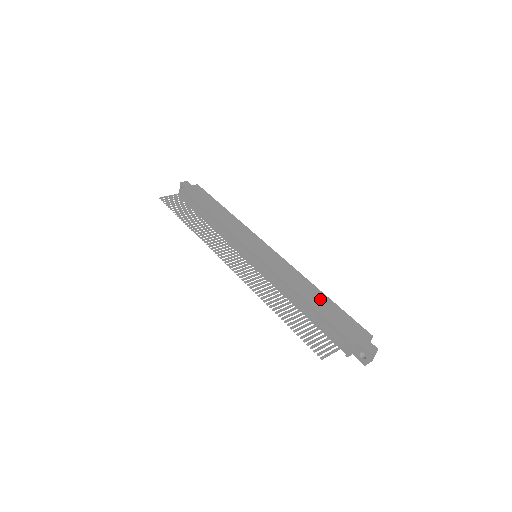
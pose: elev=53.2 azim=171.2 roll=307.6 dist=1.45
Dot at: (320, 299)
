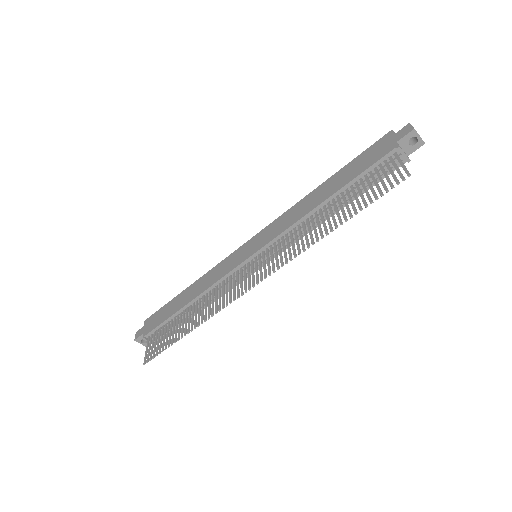
Dot at: (331, 183)
